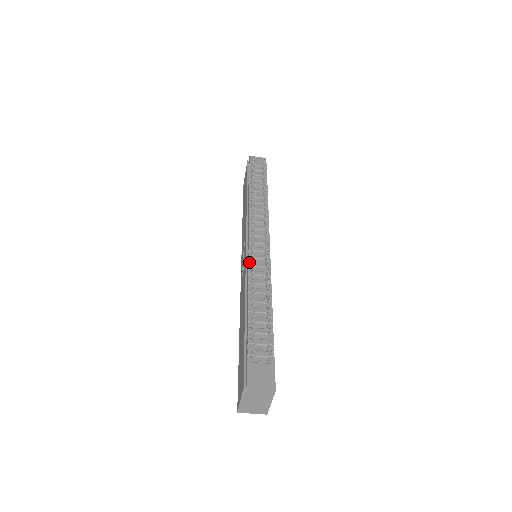
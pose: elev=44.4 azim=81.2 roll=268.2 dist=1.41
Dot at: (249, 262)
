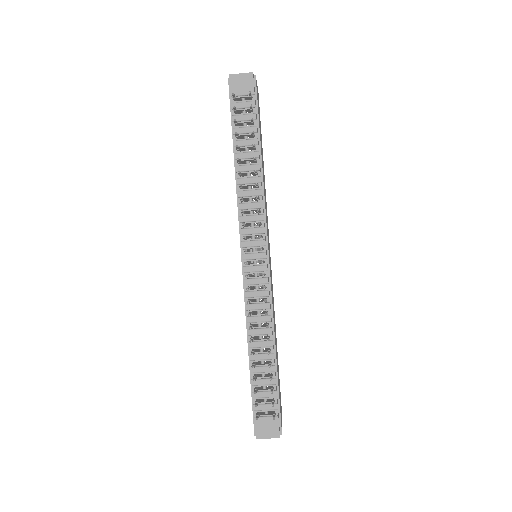
Dot at: (246, 293)
